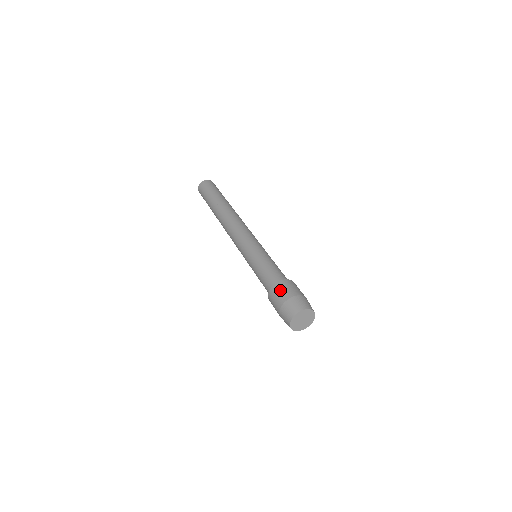
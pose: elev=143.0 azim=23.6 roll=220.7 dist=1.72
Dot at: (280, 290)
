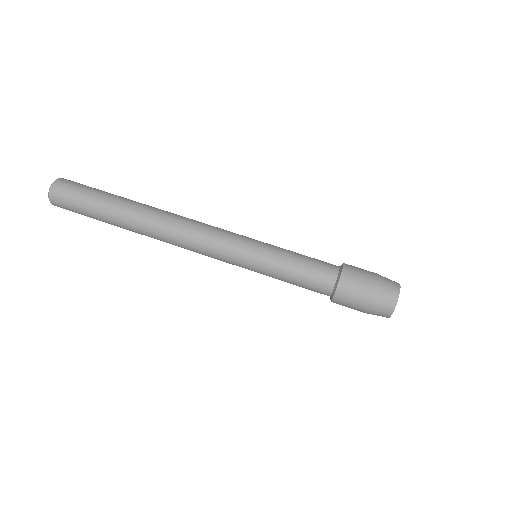
Dot at: (351, 293)
